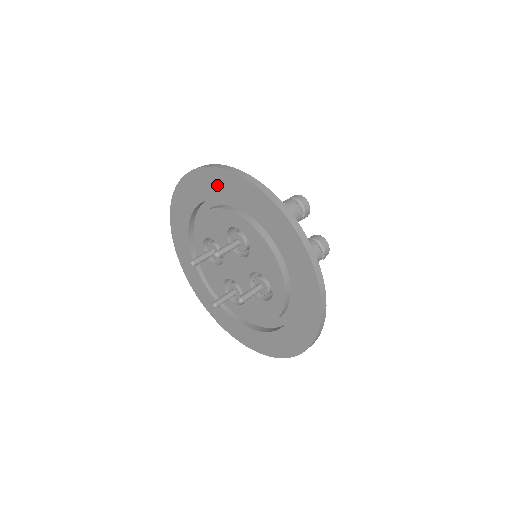
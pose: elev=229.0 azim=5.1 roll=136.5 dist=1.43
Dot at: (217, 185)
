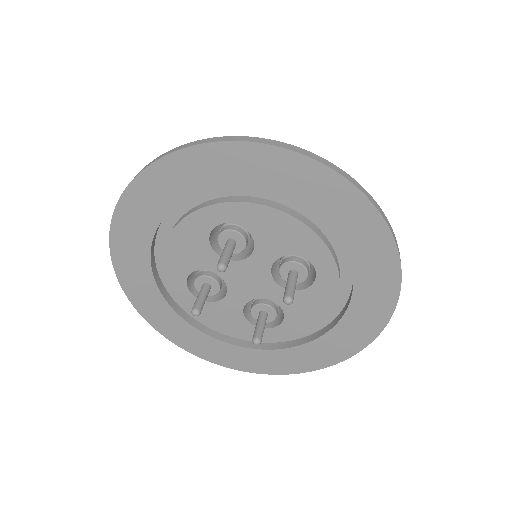
Dot at: (161, 191)
